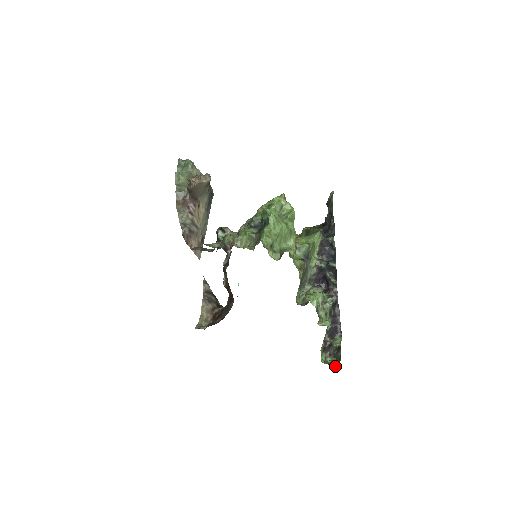
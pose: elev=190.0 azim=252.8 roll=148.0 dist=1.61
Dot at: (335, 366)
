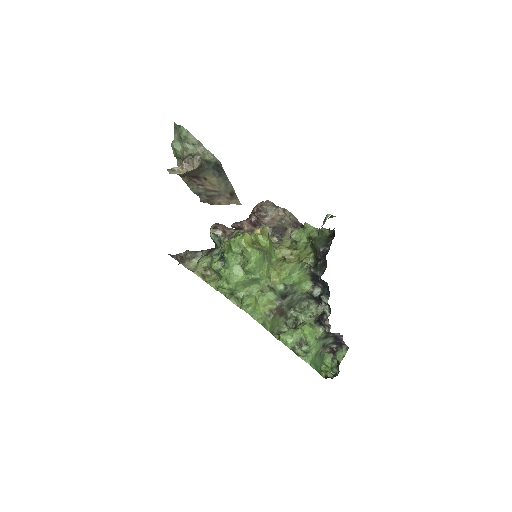
Dot at: (335, 374)
